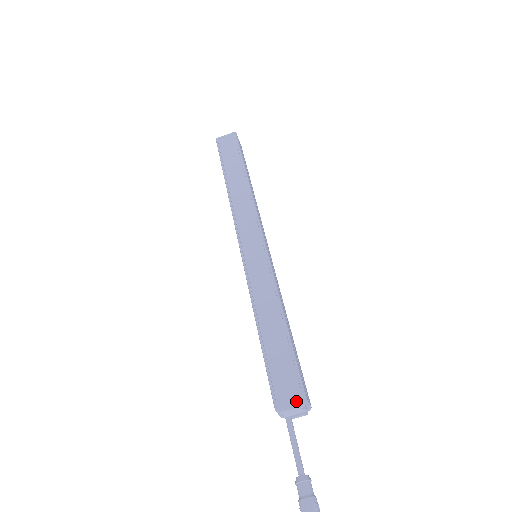
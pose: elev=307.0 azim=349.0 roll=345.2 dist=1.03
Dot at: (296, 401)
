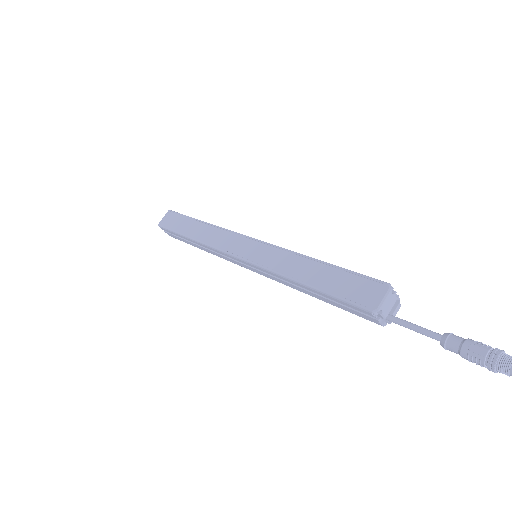
Dot at: (381, 291)
